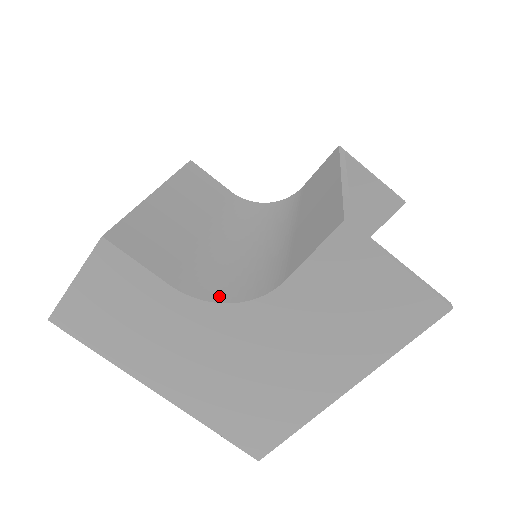
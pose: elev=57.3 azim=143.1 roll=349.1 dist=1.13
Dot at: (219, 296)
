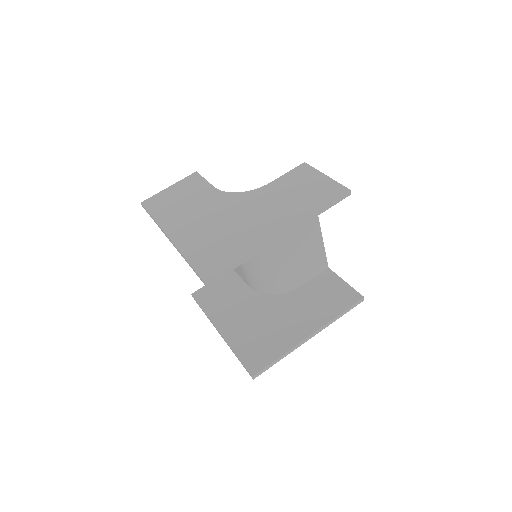
Dot at: occluded
